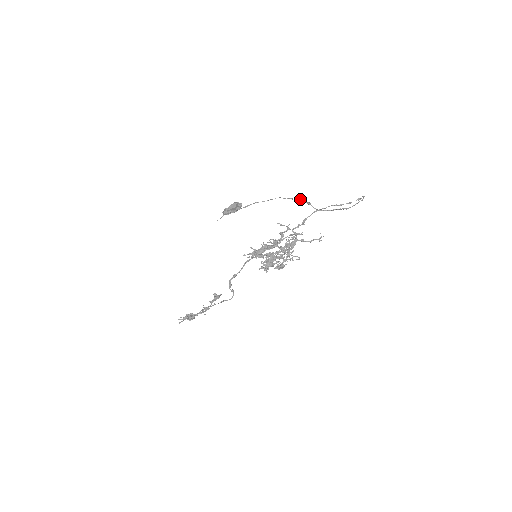
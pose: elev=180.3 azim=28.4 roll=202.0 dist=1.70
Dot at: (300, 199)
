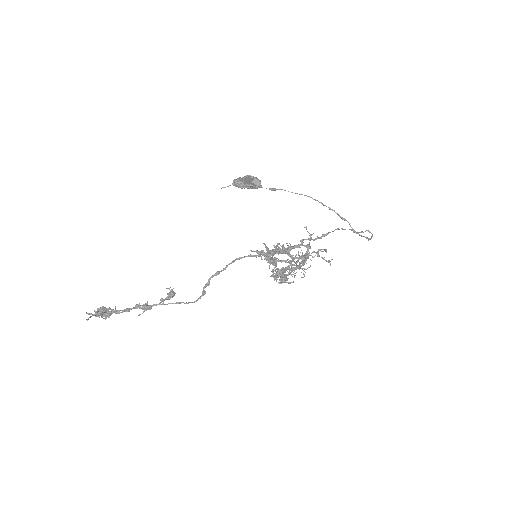
Dot at: occluded
